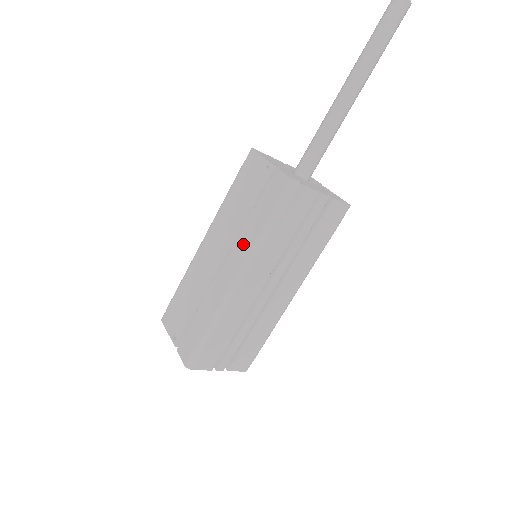
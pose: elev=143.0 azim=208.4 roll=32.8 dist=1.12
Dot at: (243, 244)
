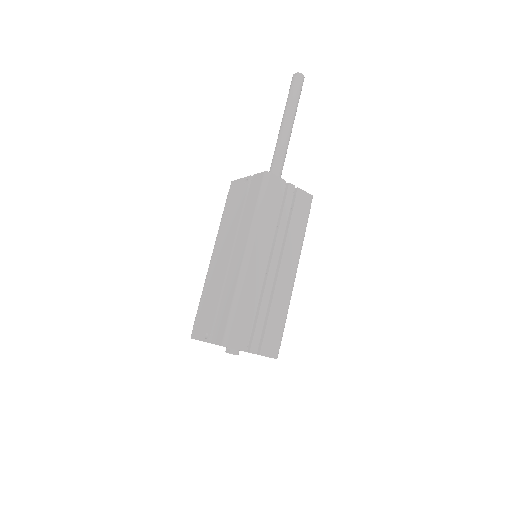
Dot at: (243, 230)
